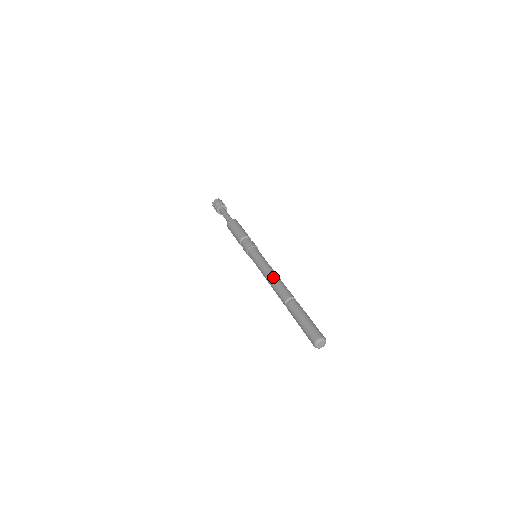
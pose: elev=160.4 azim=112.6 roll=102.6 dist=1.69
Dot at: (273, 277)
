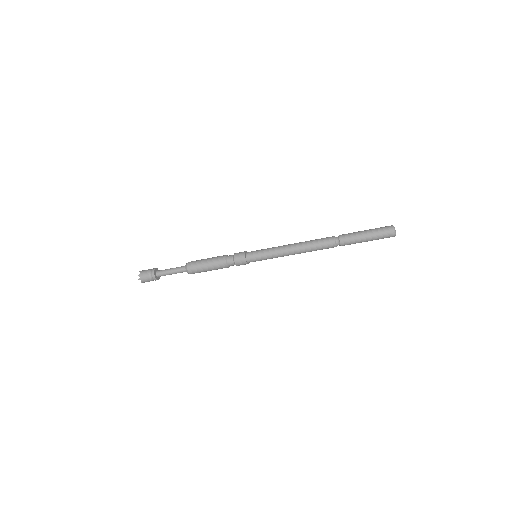
Dot at: (300, 242)
